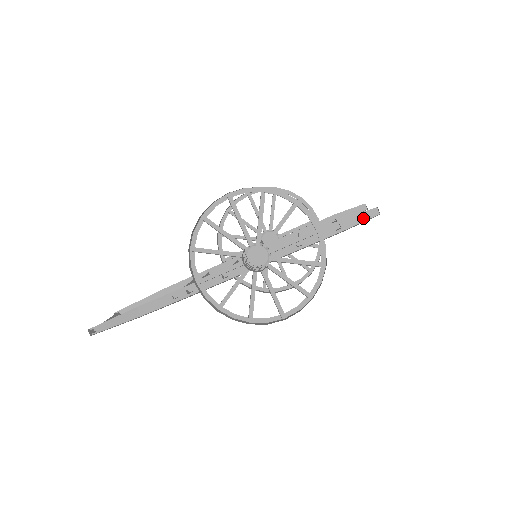
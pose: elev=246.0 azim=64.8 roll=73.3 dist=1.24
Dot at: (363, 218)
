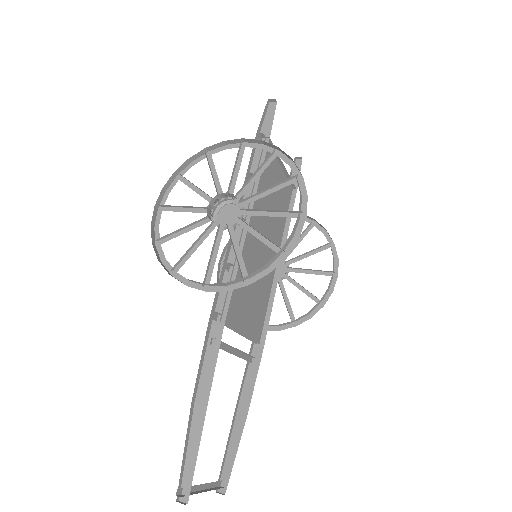
Dot at: (271, 117)
